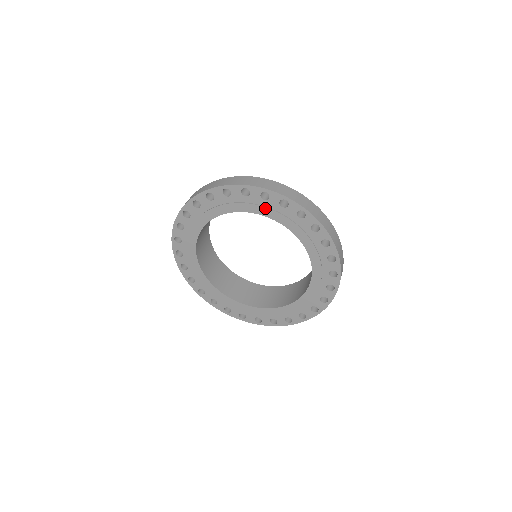
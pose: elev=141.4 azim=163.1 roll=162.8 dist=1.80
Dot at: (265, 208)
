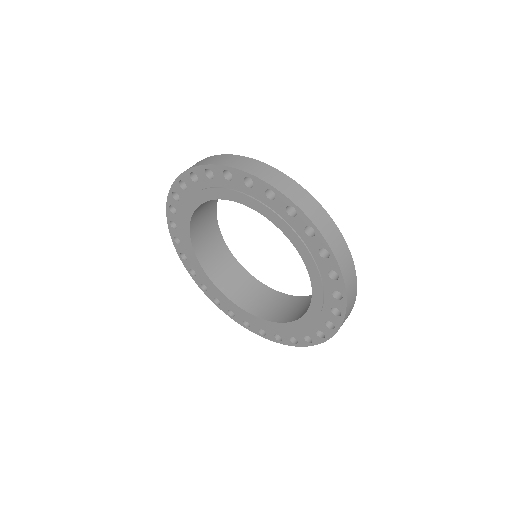
Dot at: (217, 189)
